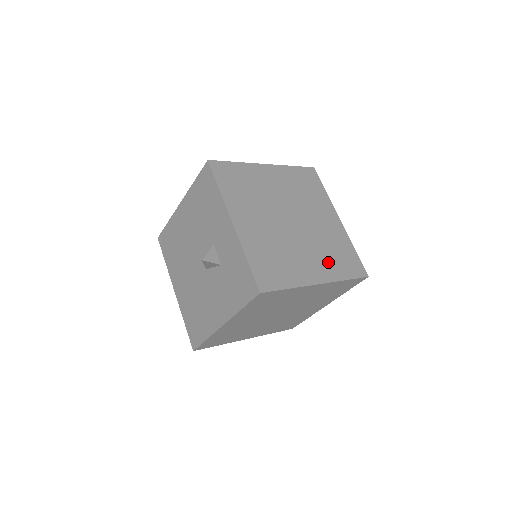
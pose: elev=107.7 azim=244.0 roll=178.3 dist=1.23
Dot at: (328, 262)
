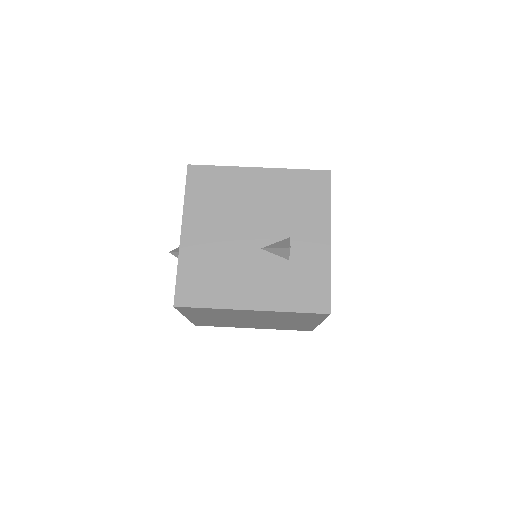
Dot at: occluded
